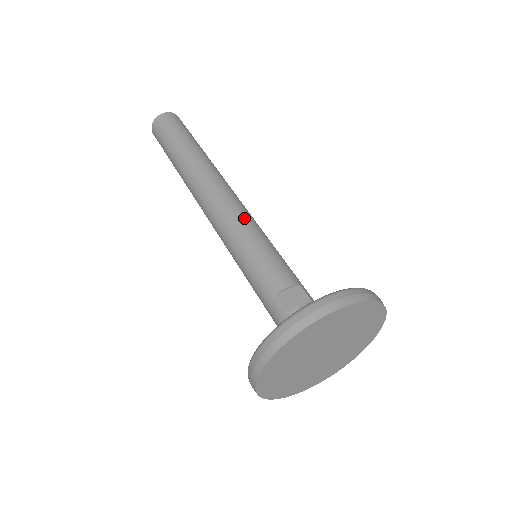
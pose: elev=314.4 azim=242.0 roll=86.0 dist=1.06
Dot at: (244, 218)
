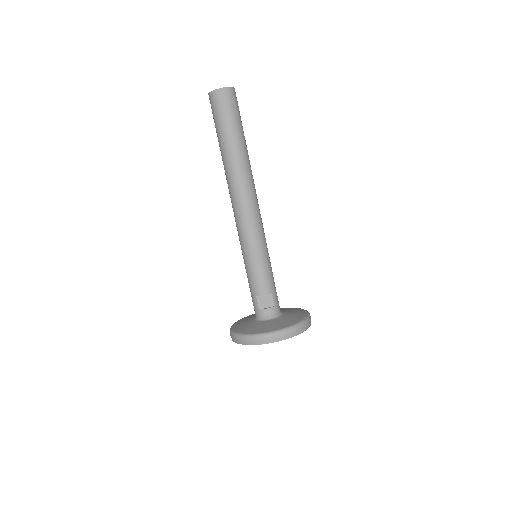
Dot at: (254, 234)
